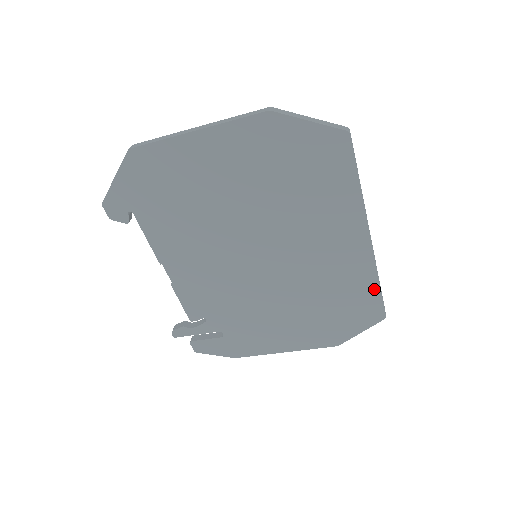
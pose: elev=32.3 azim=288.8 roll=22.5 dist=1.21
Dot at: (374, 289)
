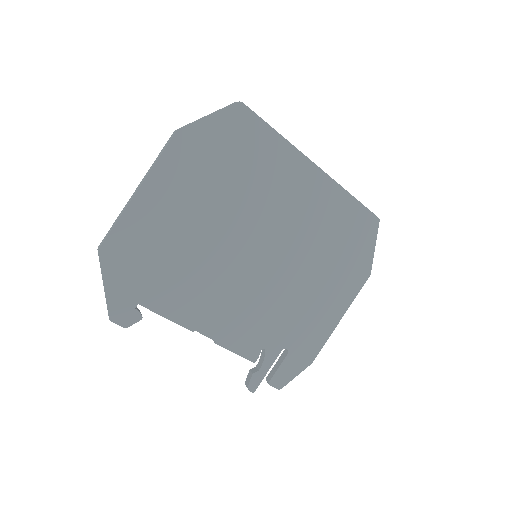
Dot at: (353, 204)
